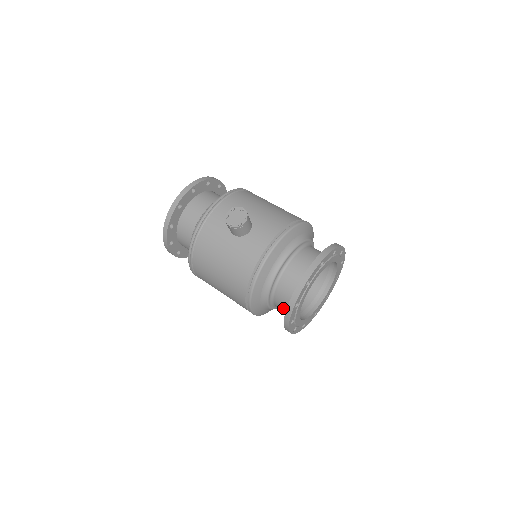
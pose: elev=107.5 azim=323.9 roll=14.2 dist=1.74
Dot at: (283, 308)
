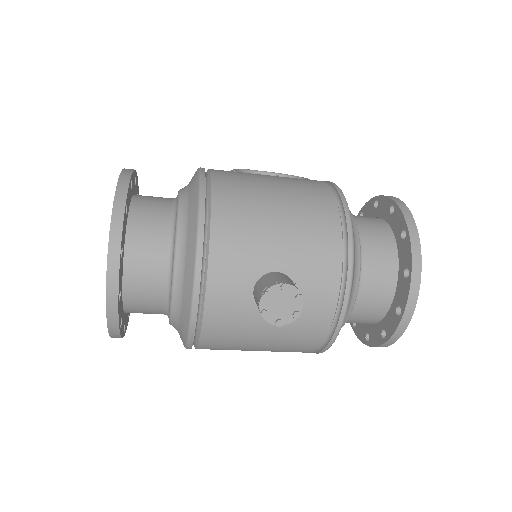
Dot at: occluded
